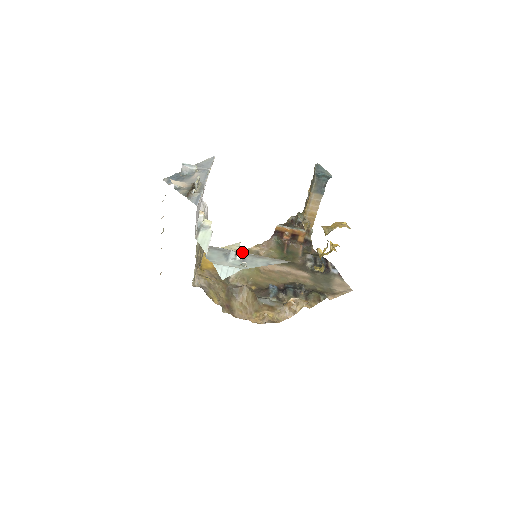
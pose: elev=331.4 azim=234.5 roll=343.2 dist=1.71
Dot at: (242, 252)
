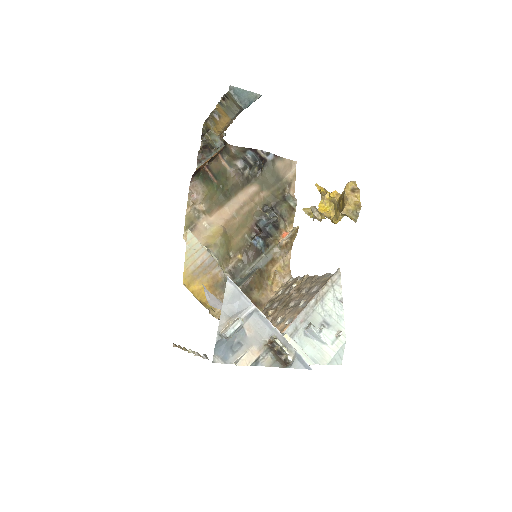
Dot at: (187, 228)
